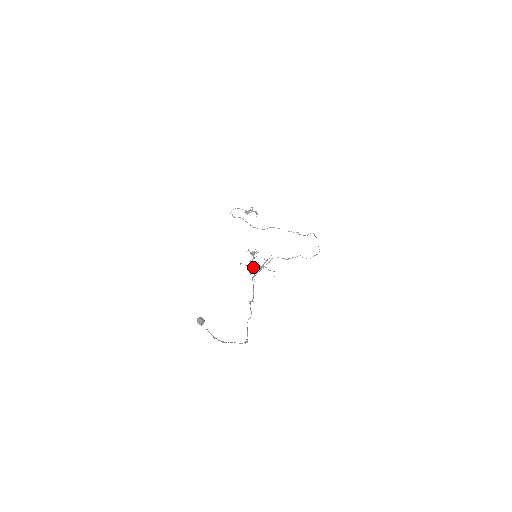
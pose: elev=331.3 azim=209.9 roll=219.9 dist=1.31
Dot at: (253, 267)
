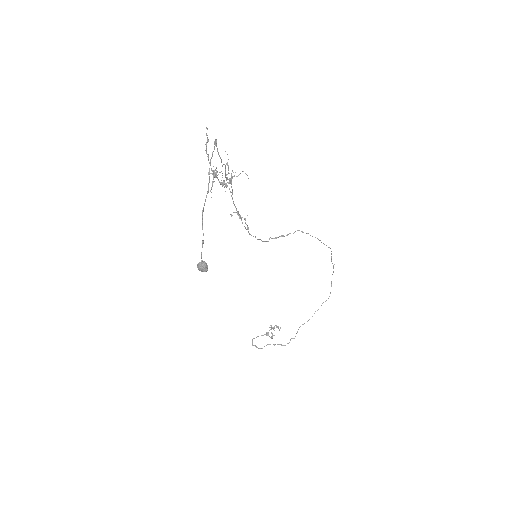
Dot at: (222, 183)
